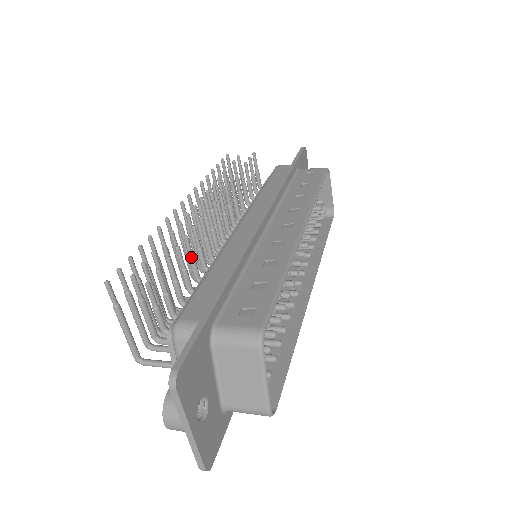
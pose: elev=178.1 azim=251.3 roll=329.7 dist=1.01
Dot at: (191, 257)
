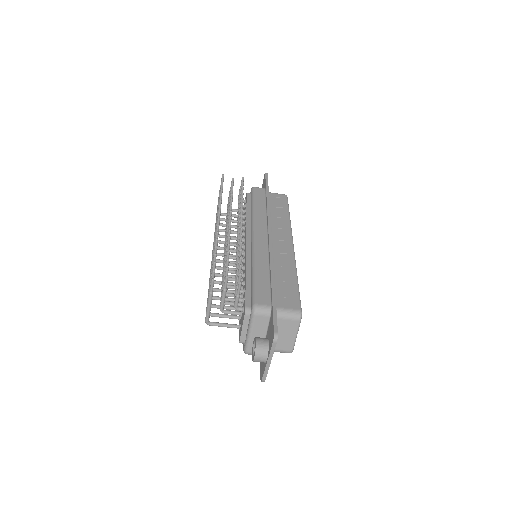
Dot at: occluded
